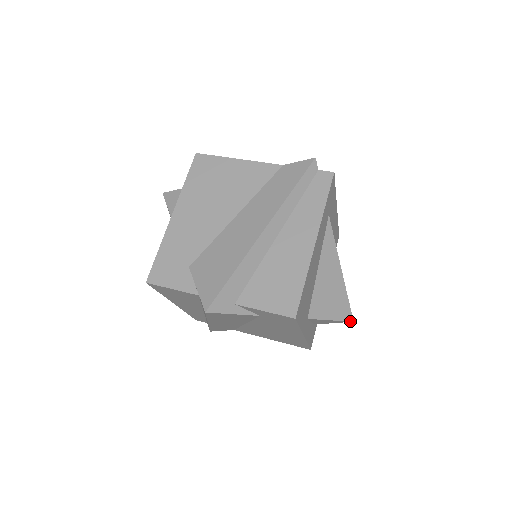
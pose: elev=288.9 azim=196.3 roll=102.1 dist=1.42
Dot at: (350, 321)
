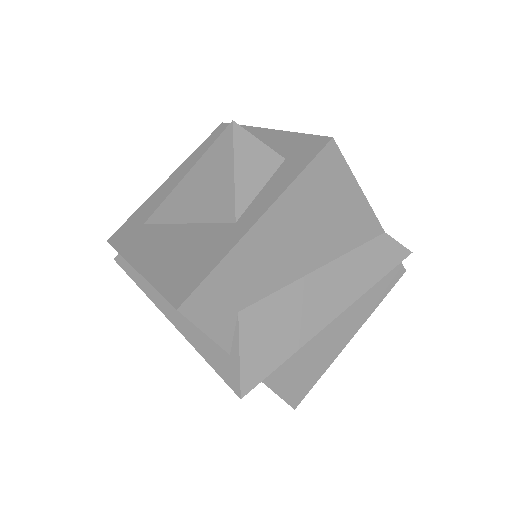
Dot at: occluded
